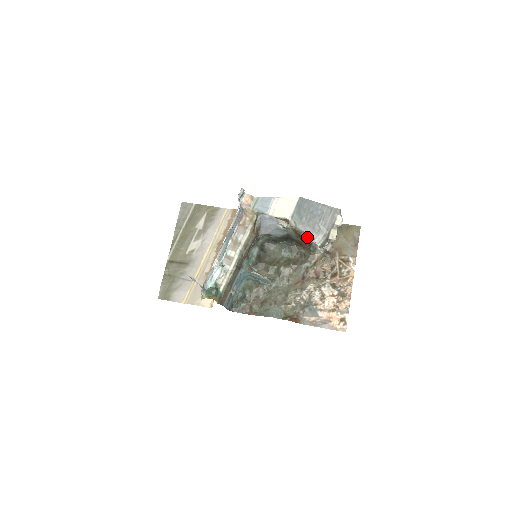
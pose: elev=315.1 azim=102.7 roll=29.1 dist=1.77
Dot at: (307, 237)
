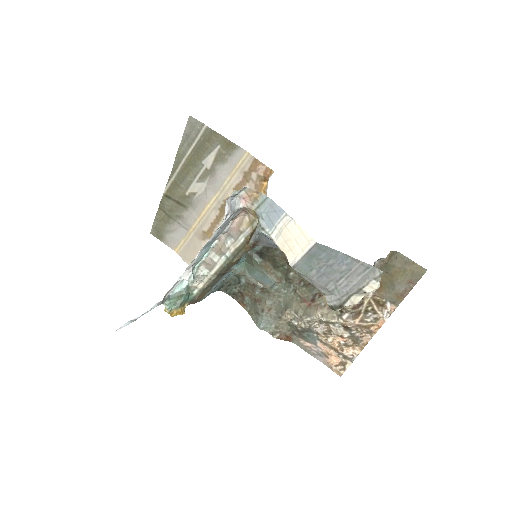
Dot at: occluded
